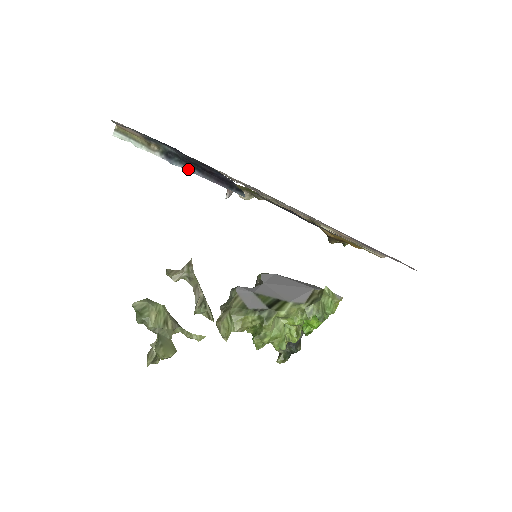
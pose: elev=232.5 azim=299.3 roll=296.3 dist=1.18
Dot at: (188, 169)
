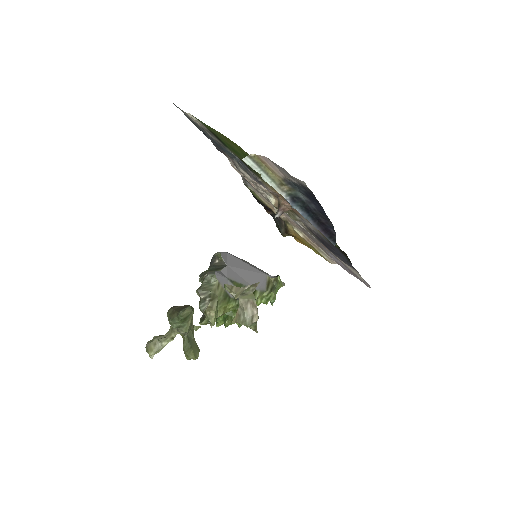
Dot at: (304, 215)
